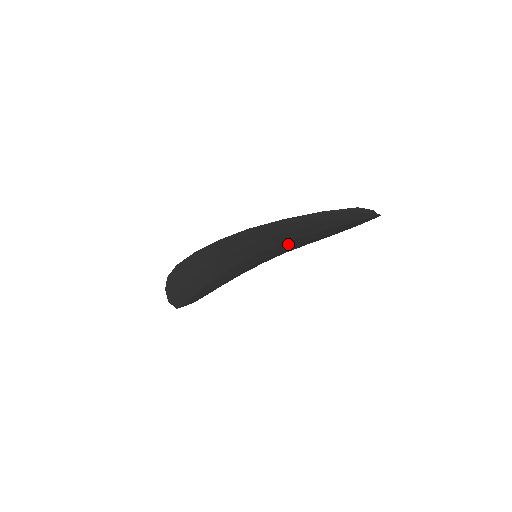
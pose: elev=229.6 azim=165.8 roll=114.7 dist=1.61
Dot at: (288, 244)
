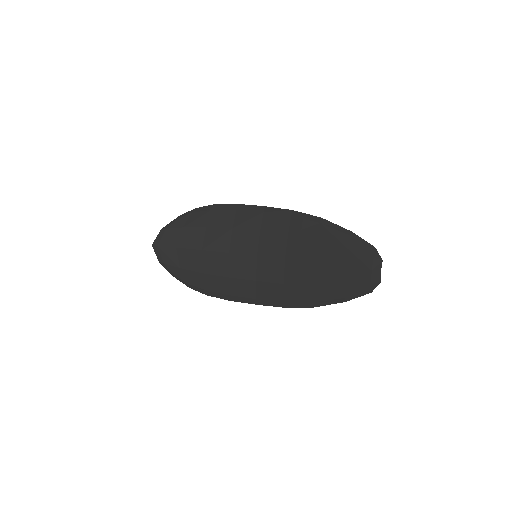
Dot at: (285, 269)
